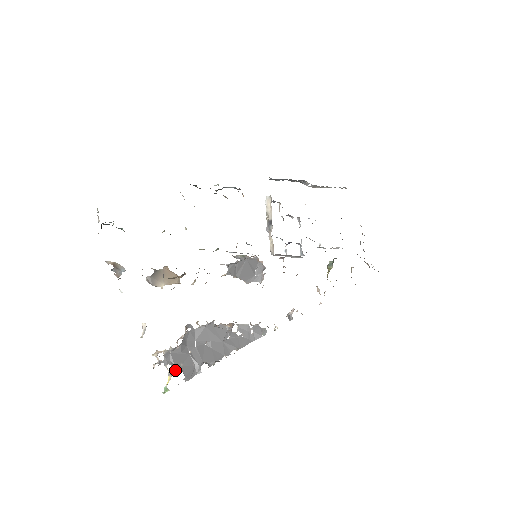
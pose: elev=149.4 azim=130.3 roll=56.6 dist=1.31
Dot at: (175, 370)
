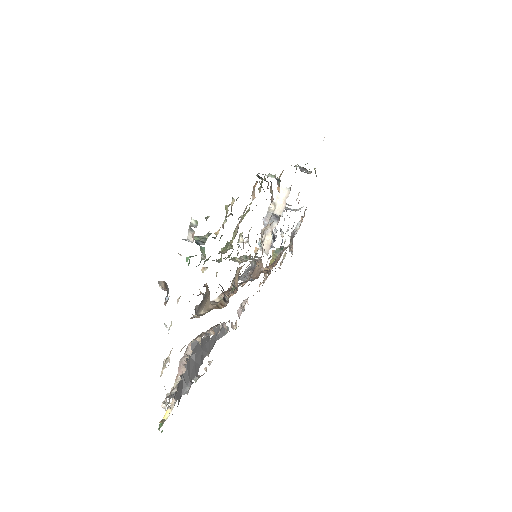
Dot at: (174, 401)
